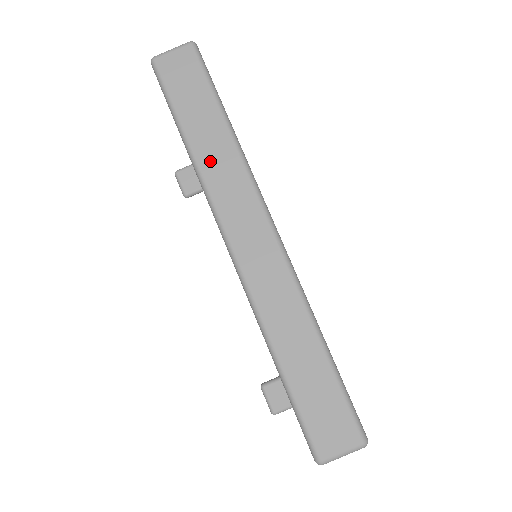
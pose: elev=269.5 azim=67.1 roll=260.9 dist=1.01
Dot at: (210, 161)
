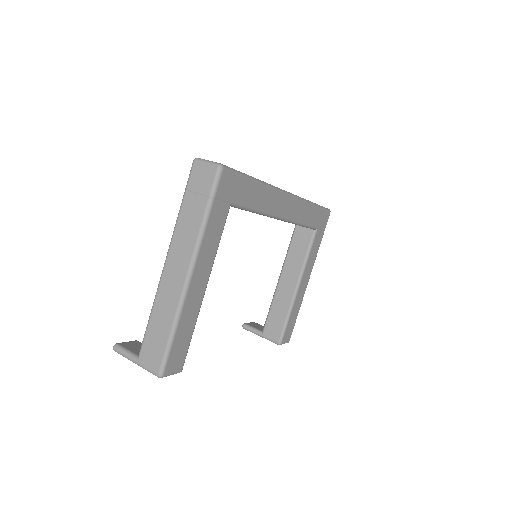
Dot at: occluded
